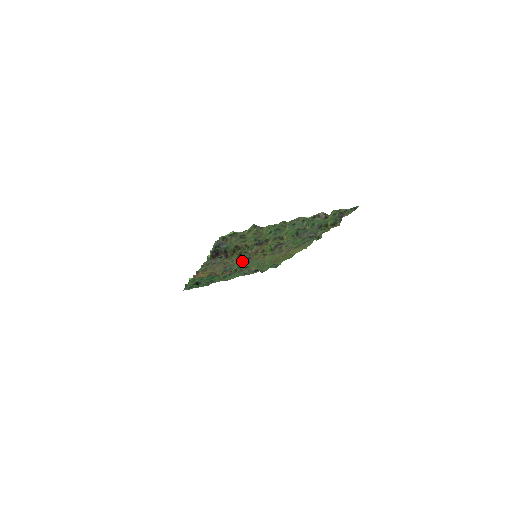
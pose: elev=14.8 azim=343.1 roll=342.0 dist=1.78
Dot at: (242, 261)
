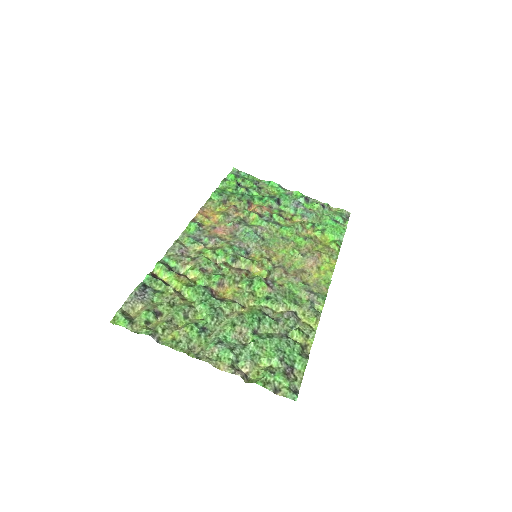
Dot at: (255, 235)
